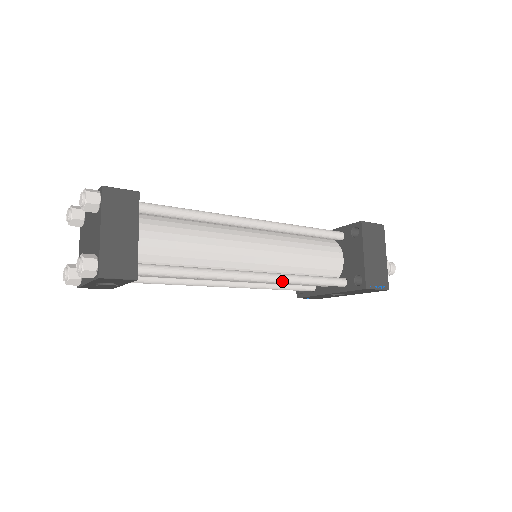
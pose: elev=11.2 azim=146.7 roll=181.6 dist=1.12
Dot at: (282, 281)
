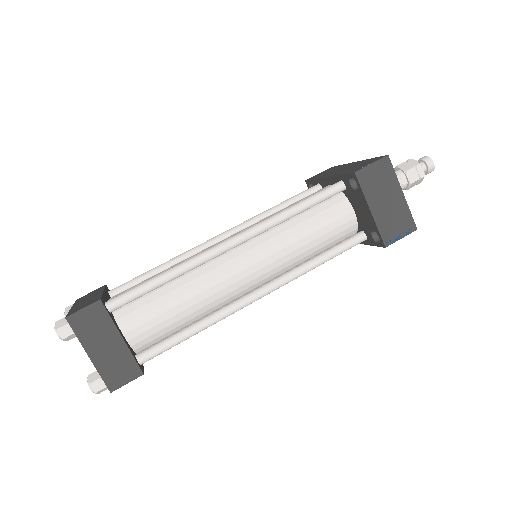
Dot at: (288, 282)
